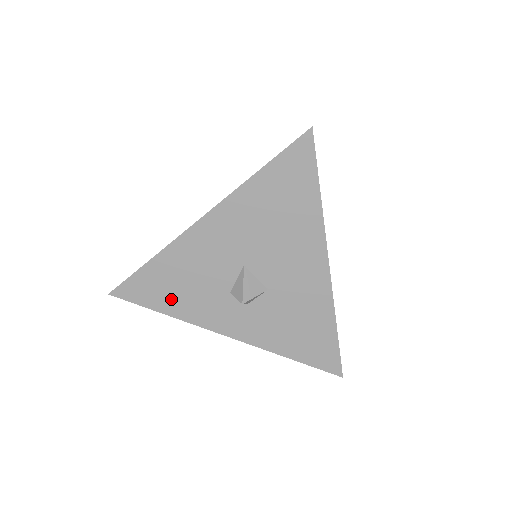
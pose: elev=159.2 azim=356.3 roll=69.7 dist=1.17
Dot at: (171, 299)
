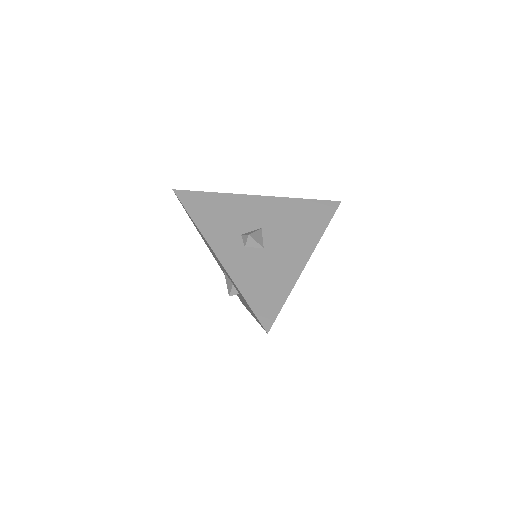
Dot at: (204, 215)
